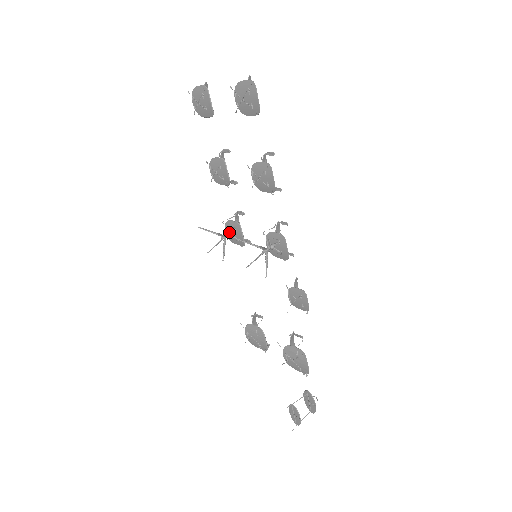
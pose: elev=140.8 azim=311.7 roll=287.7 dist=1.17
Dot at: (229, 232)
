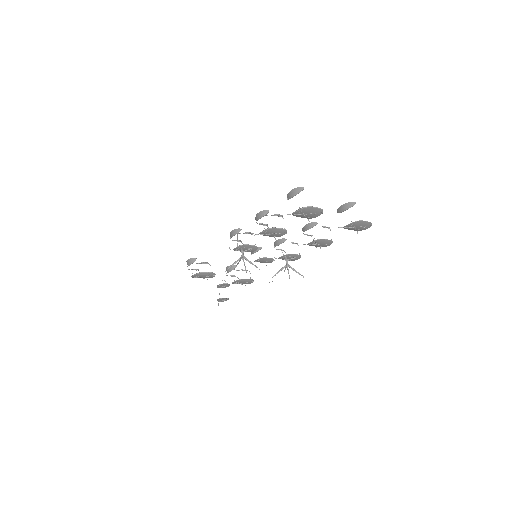
Dot at: (243, 251)
